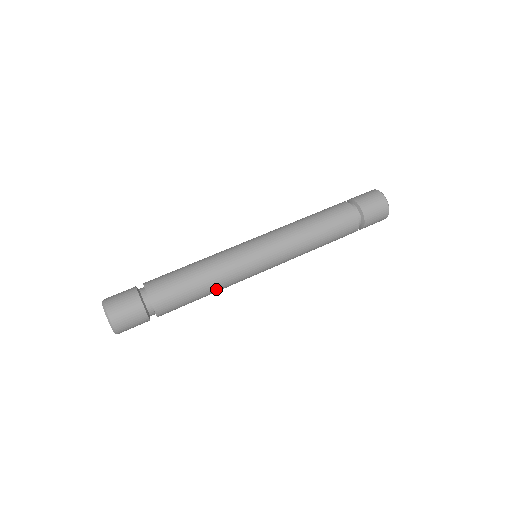
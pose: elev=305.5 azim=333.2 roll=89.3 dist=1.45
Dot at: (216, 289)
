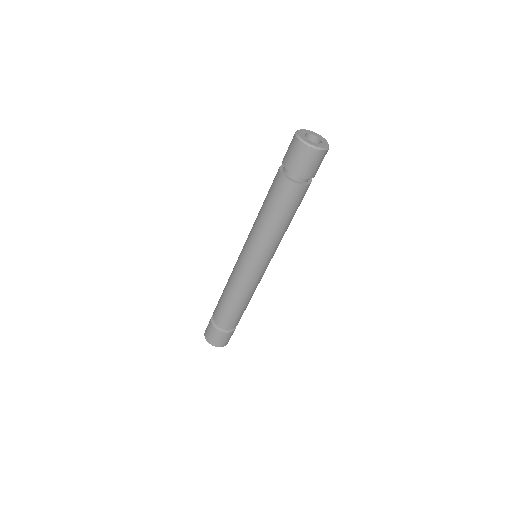
Dot at: occluded
